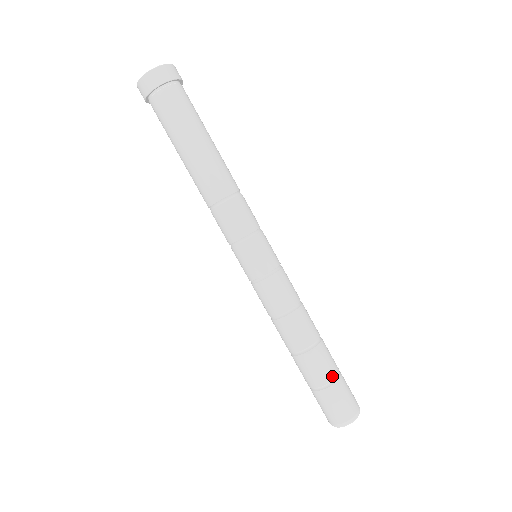
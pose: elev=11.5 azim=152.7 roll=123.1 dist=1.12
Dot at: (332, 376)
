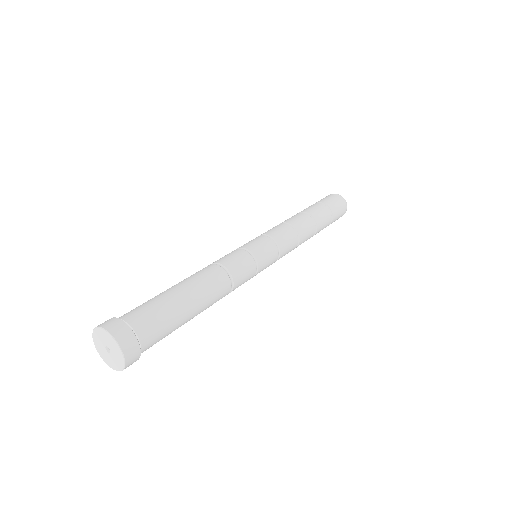
Dot at: (329, 223)
